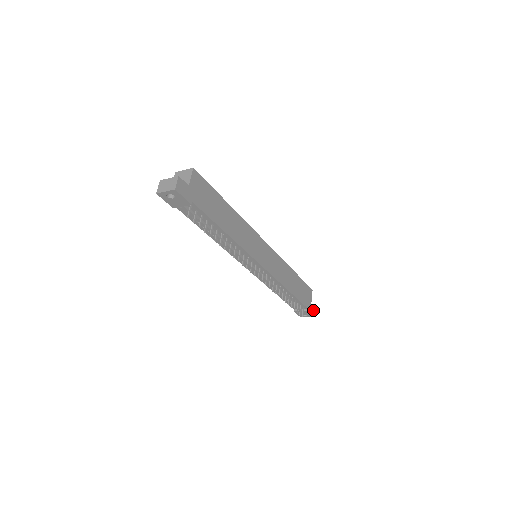
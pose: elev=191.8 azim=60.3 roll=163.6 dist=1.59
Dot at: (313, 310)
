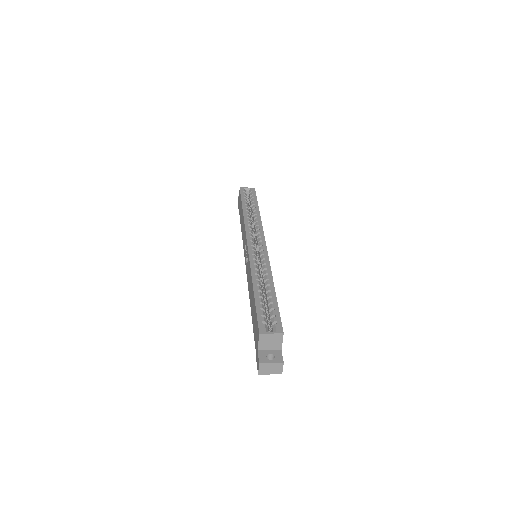
Dot at: occluded
